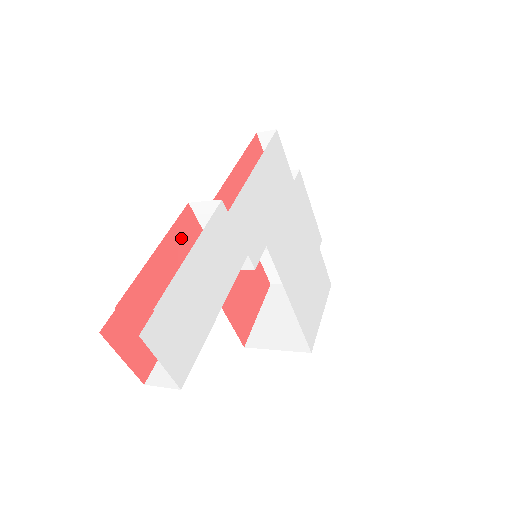
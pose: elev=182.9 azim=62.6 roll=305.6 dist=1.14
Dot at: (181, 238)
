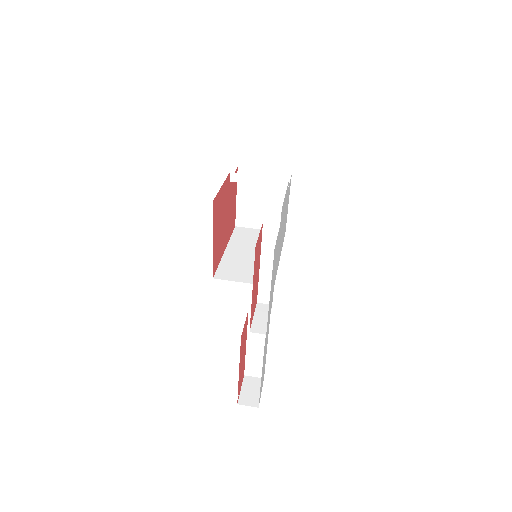
Dot at: (242, 345)
